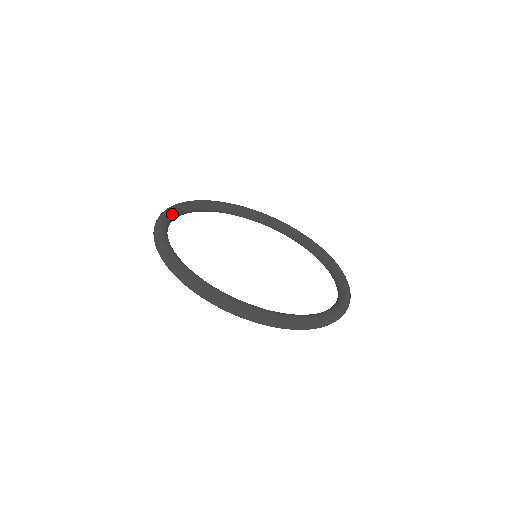
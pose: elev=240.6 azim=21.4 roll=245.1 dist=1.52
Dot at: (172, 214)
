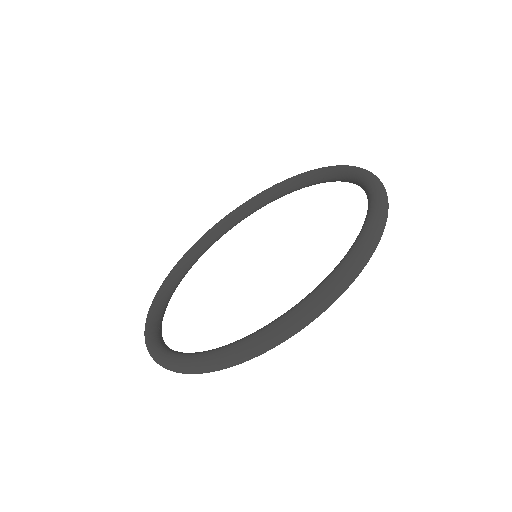
Dot at: (163, 291)
